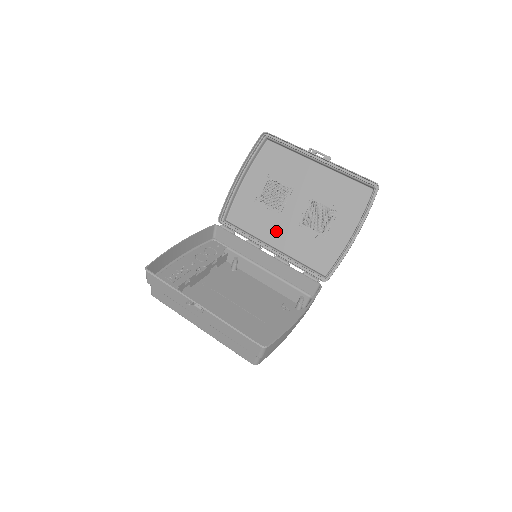
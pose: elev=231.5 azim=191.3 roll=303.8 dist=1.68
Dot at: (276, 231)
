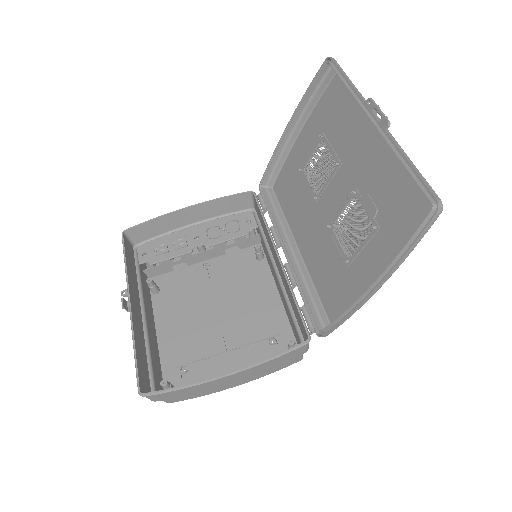
Dot at: (306, 226)
